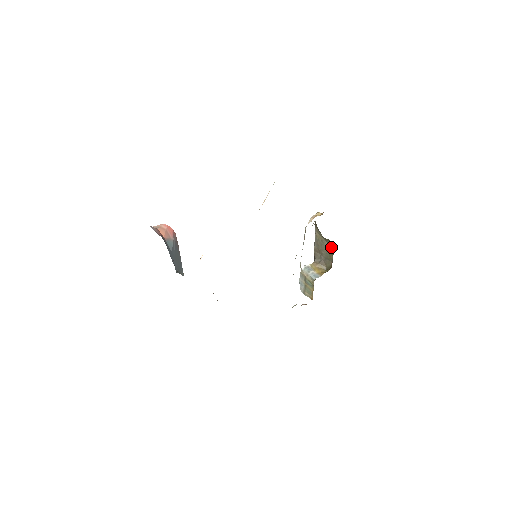
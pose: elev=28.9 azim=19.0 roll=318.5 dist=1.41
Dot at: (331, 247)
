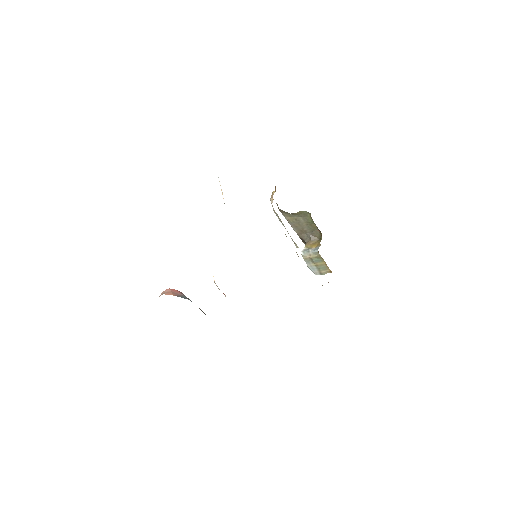
Dot at: (306, 218)
